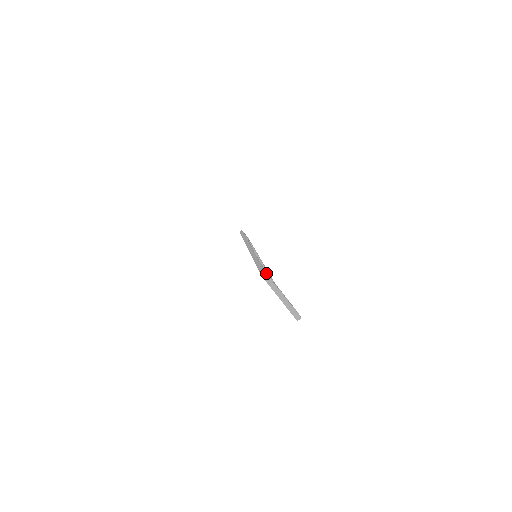
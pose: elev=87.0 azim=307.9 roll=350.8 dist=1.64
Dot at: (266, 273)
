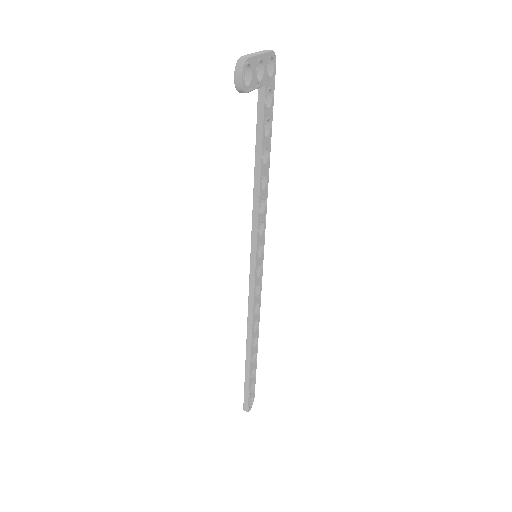
Dot at: occluded
